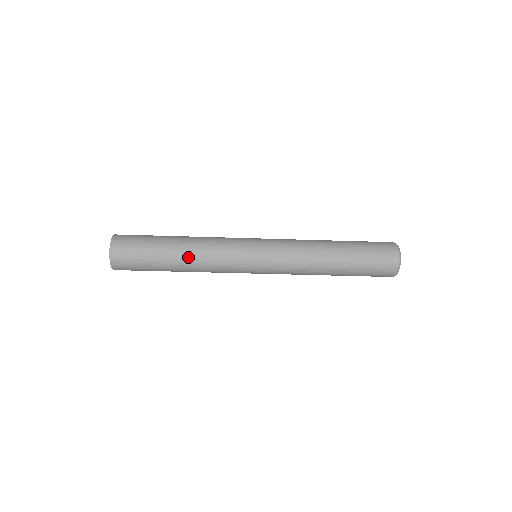
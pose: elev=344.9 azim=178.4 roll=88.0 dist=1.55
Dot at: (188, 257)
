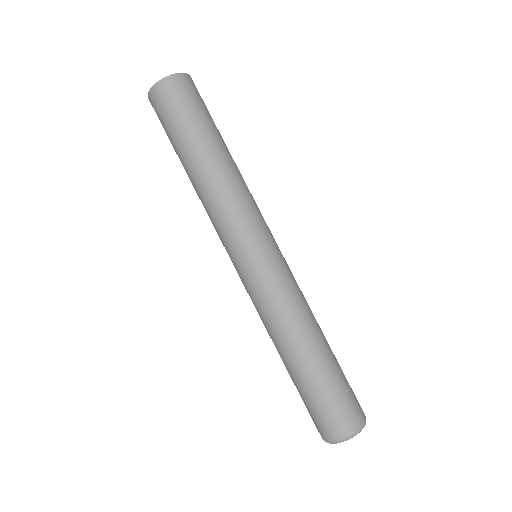
Dot at: (202, 177)
